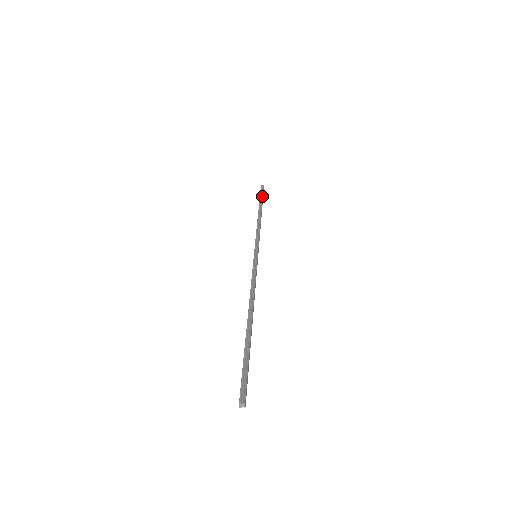
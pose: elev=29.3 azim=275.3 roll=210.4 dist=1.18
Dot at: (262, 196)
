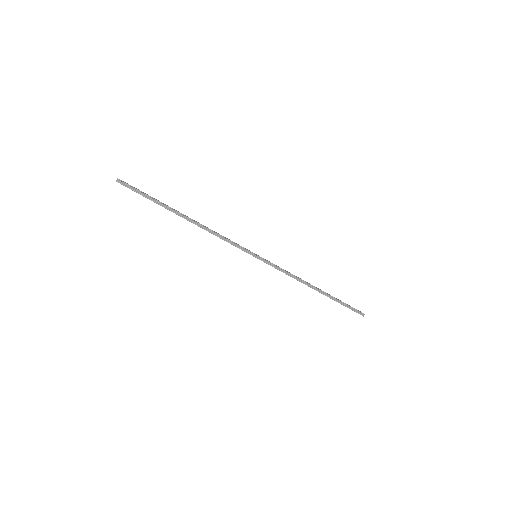
Dot at: (343, 303)
